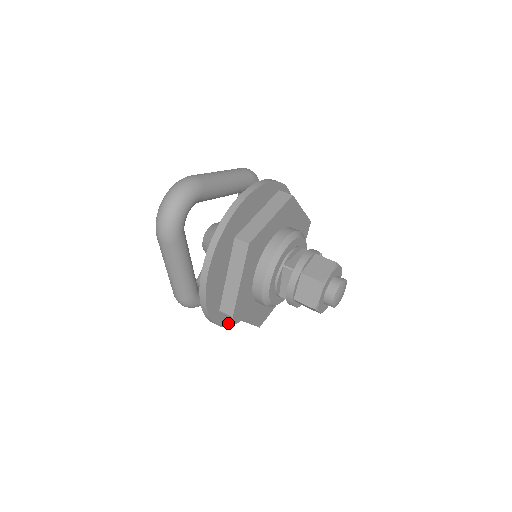
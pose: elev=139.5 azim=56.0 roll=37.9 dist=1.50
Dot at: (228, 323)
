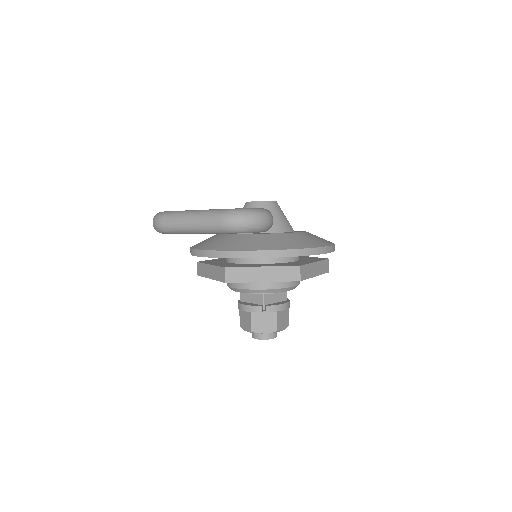
Dot at: occluded
